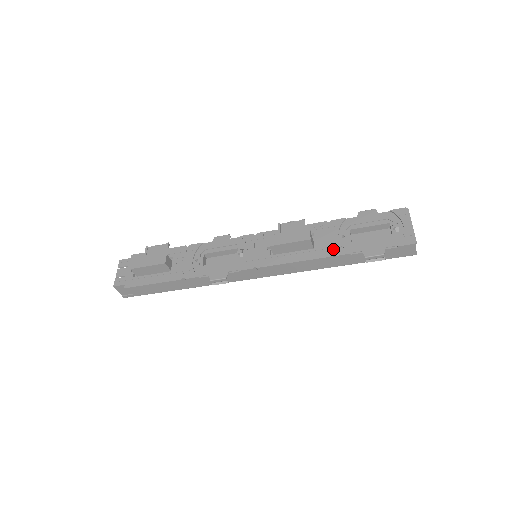
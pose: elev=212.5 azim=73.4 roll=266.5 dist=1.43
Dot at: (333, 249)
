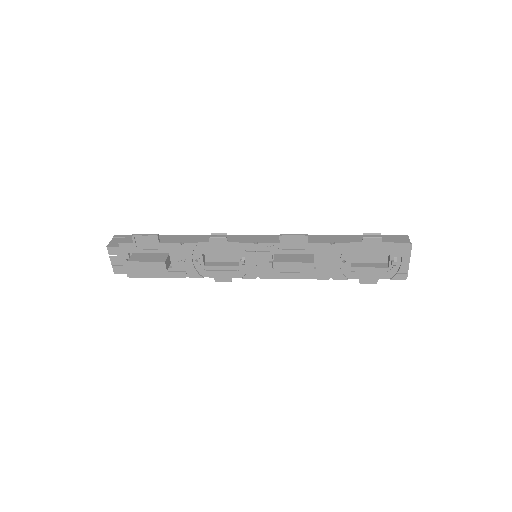
Dot at: (333, 273)
